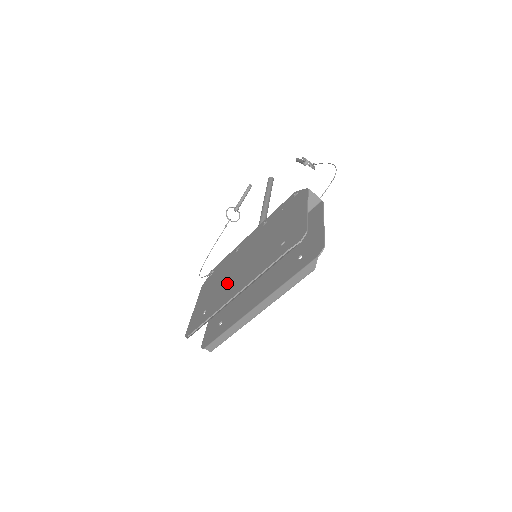
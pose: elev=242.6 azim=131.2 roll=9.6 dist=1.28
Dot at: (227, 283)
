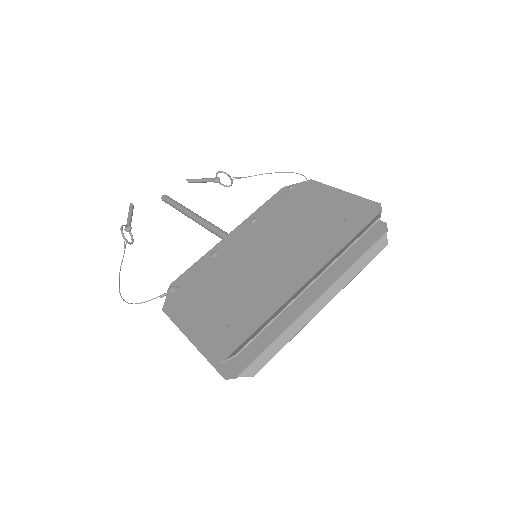
Dot at: (250, 283)
